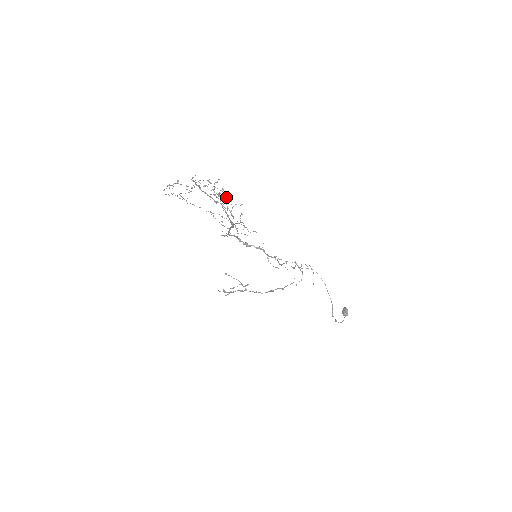
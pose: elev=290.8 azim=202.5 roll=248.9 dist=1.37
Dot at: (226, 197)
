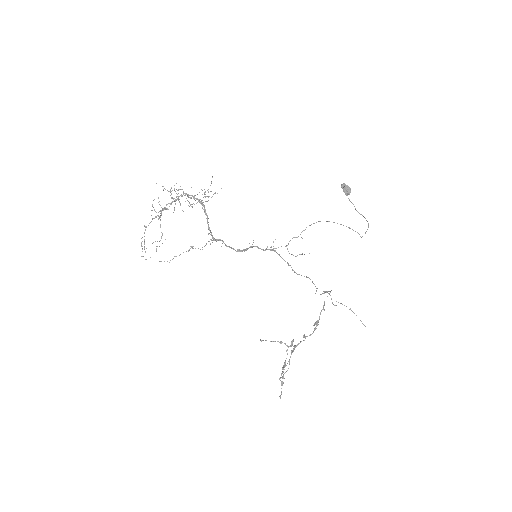
Dot at: (183, 192)
